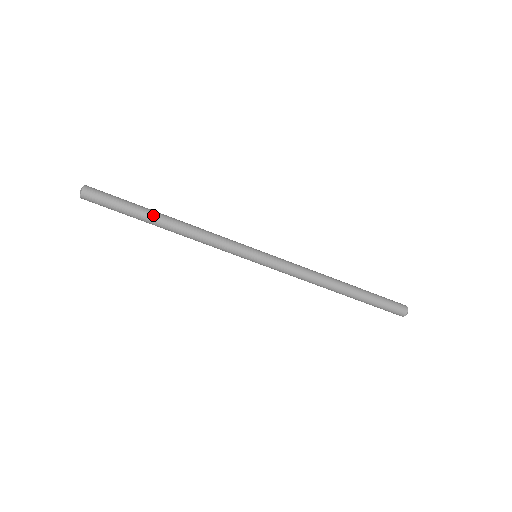
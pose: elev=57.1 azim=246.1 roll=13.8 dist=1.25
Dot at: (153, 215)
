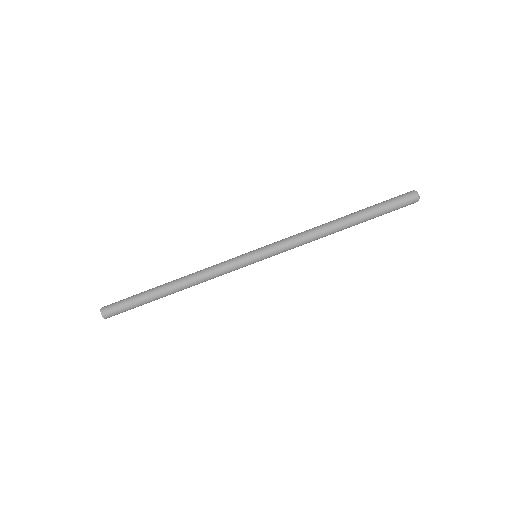
Dot at: (160, 292)
